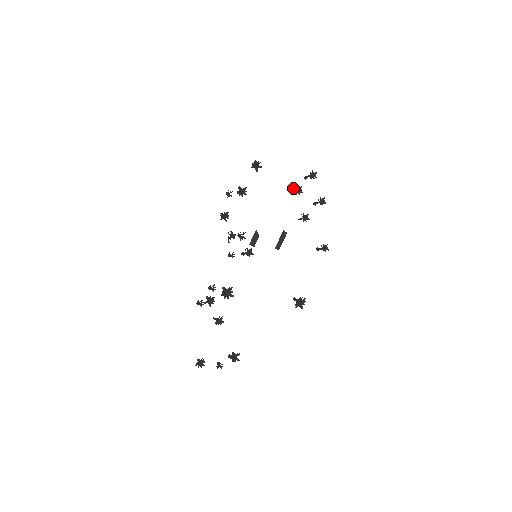
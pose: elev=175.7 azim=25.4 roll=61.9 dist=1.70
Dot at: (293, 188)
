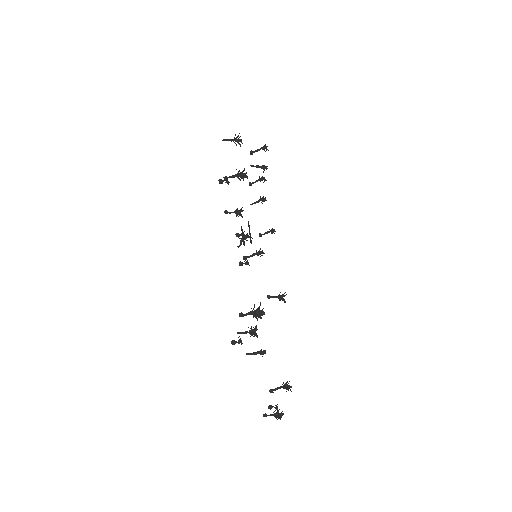
Dot at: (256, 165)
